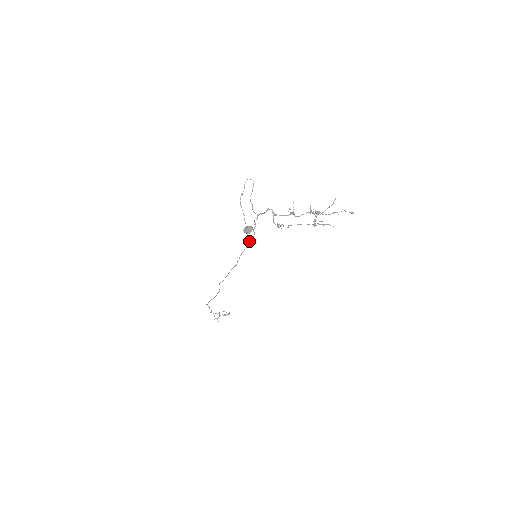
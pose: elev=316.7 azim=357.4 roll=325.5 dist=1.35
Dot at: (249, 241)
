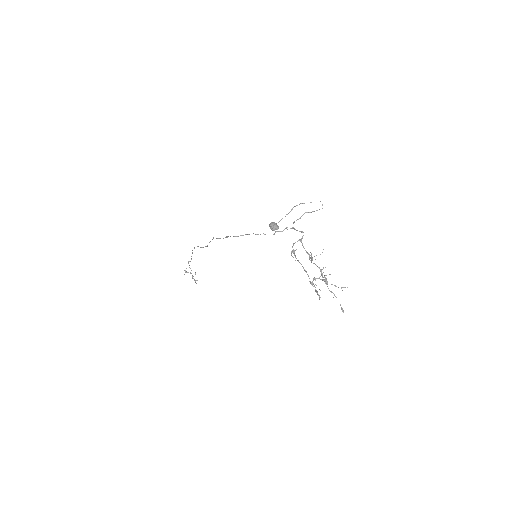
Dot at: occluded
